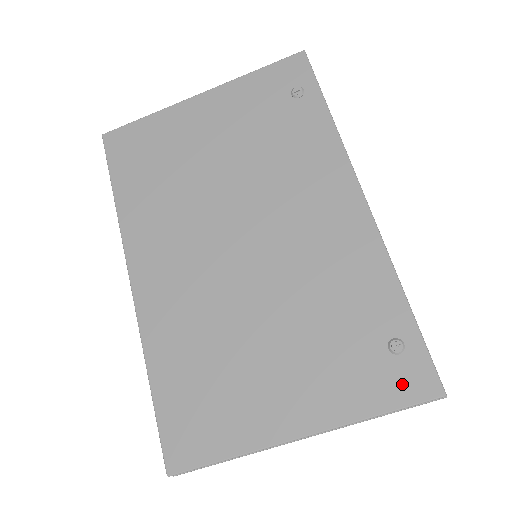
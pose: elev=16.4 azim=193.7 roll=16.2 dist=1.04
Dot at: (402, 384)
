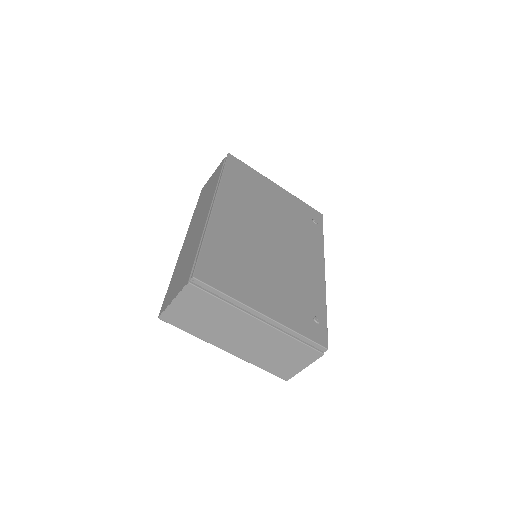
Dot at: (314, 333)
